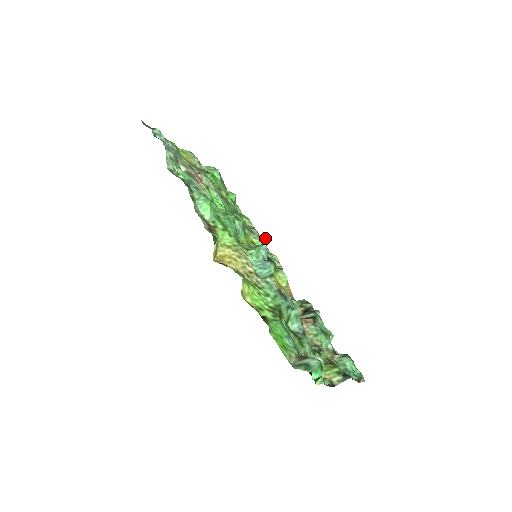
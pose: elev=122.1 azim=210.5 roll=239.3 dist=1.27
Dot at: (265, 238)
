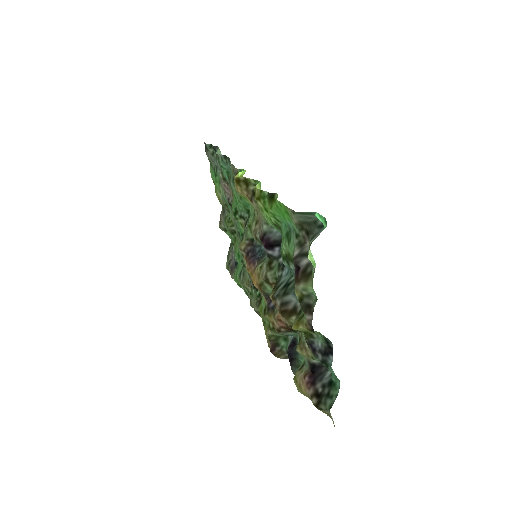
Dot at: occluded
